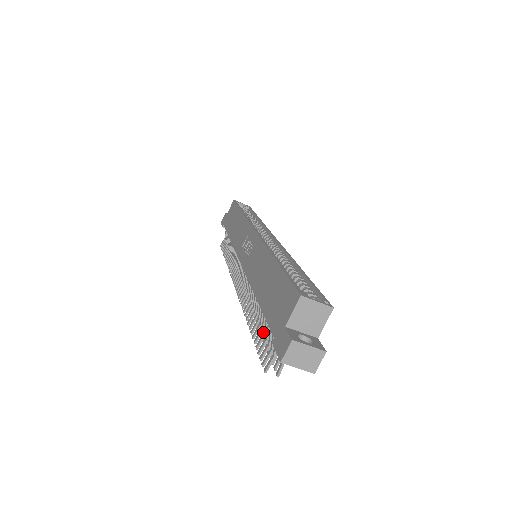
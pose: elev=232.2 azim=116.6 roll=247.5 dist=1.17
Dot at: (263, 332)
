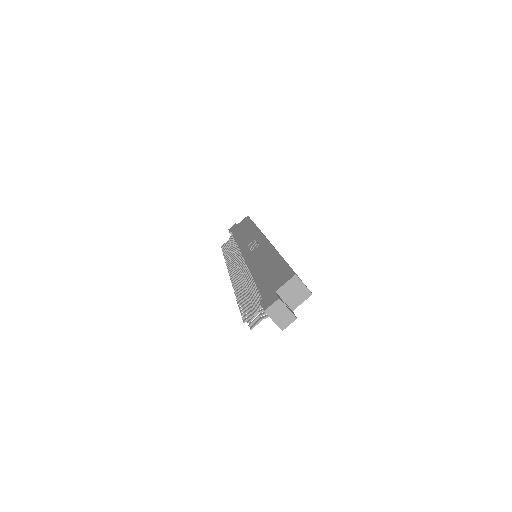
Dot at: occluded
